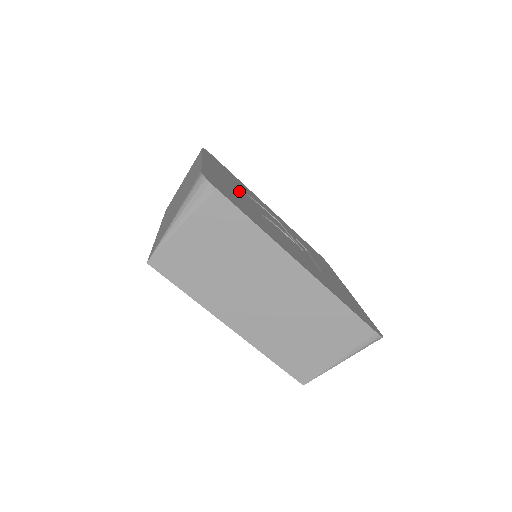
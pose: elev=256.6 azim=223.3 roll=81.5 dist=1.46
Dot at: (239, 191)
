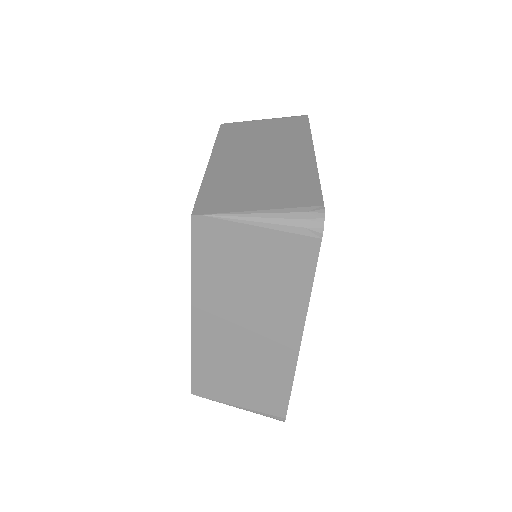
Dot at: occluded
